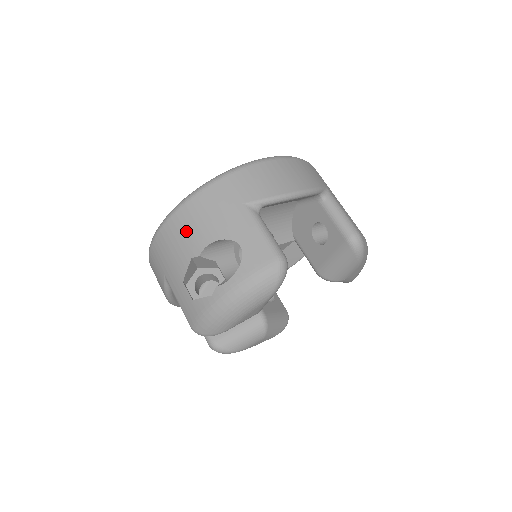
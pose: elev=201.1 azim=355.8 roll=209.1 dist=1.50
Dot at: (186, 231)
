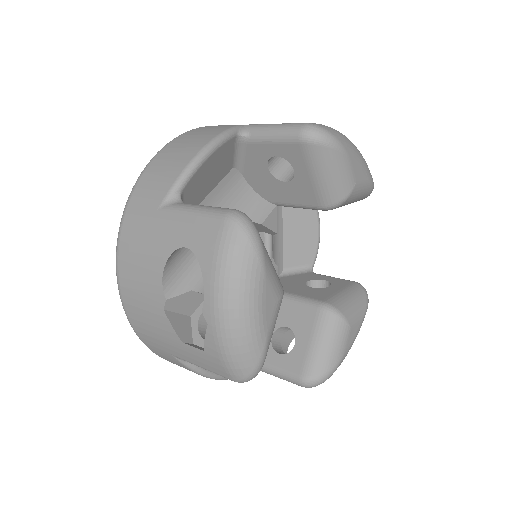
Dot at: (139, 291)
